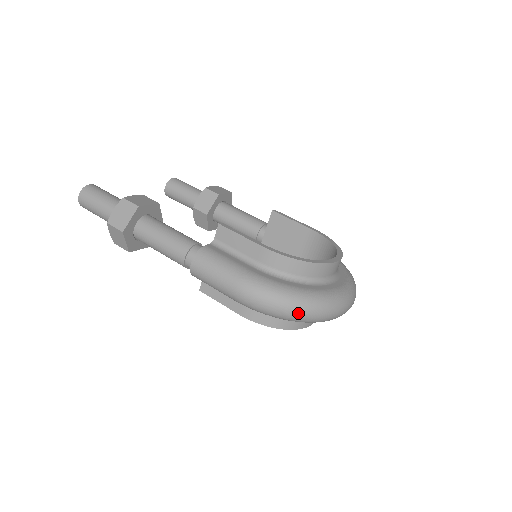
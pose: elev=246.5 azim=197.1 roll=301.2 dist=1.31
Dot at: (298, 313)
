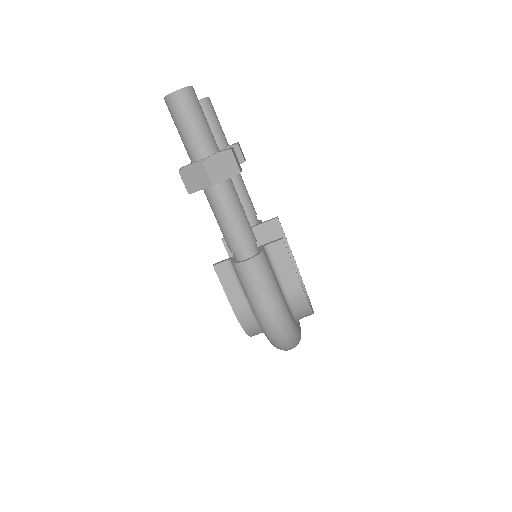
Dot at: (286, 345)
